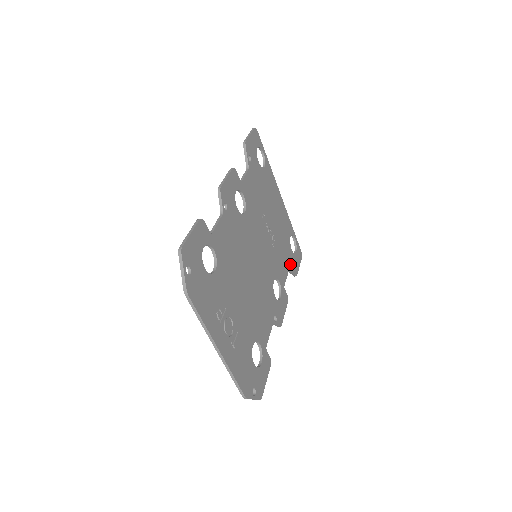
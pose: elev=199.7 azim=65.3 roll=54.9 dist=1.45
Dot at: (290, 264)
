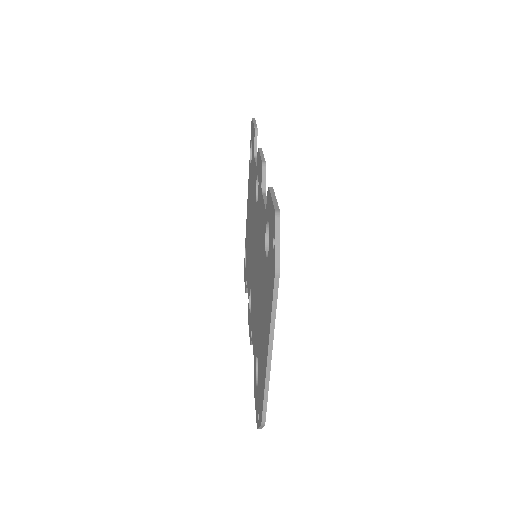
Dot at: occluded
